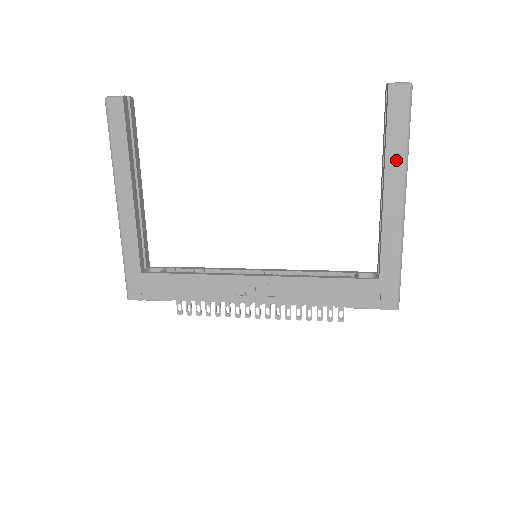
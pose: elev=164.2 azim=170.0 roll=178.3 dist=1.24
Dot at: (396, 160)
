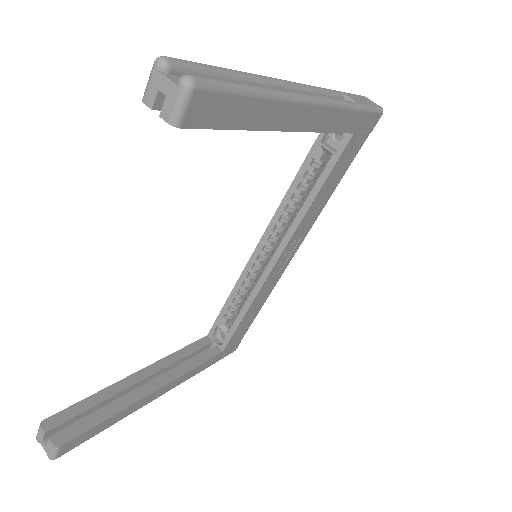
Dot at: (273, 114)
